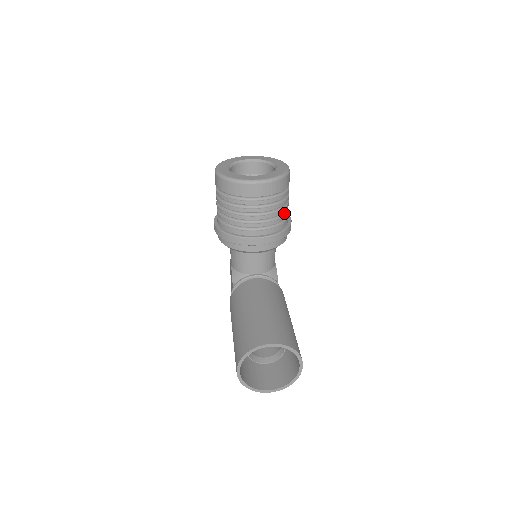
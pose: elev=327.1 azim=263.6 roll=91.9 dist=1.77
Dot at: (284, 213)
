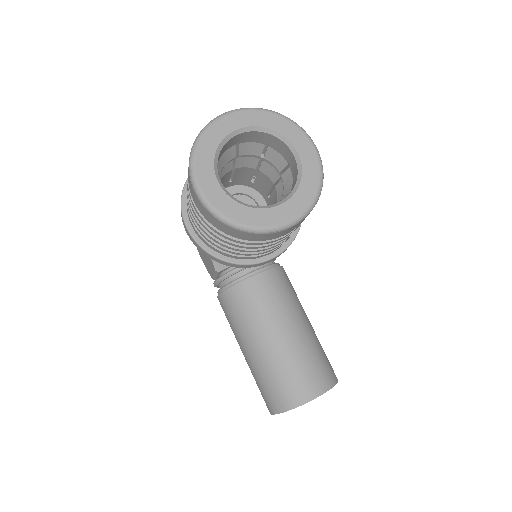
Dot at: occluded
